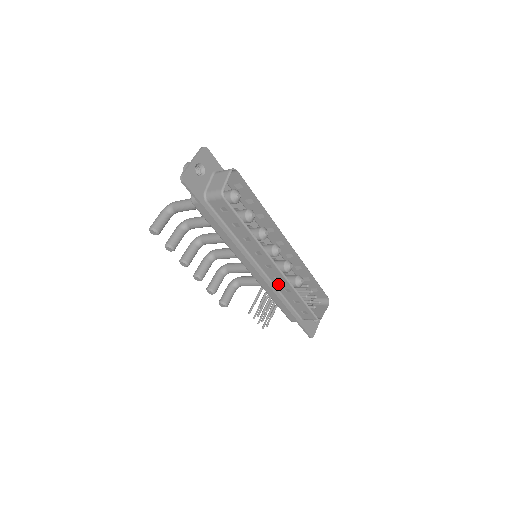
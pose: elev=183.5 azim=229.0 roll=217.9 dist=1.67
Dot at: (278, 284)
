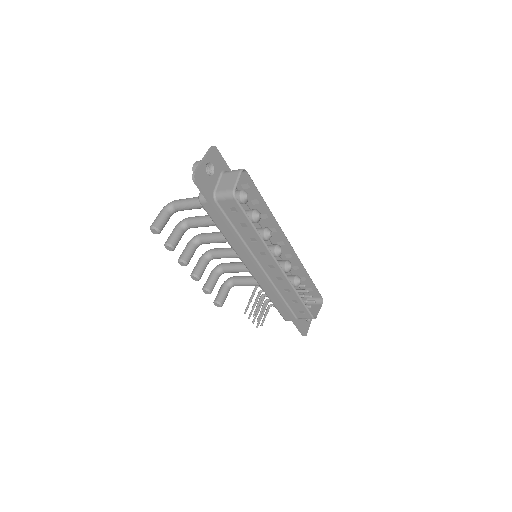
Dot at: (278, 284)
